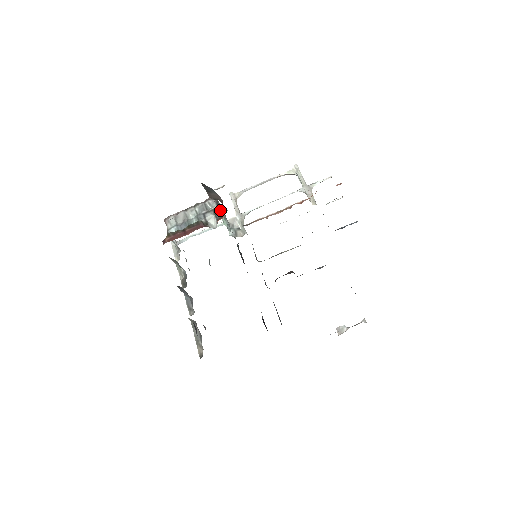
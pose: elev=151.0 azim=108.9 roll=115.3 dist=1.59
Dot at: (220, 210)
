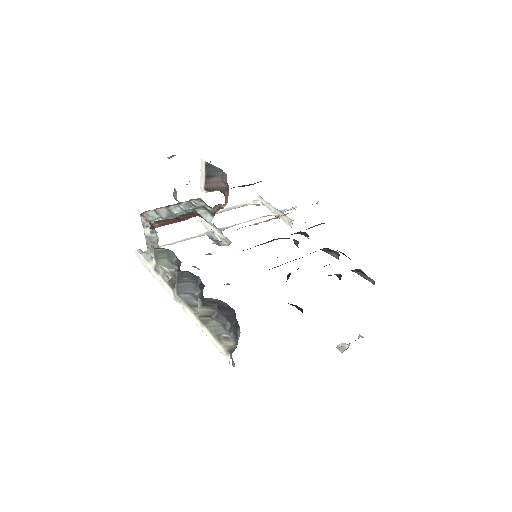
Dot at: (211, 207)
